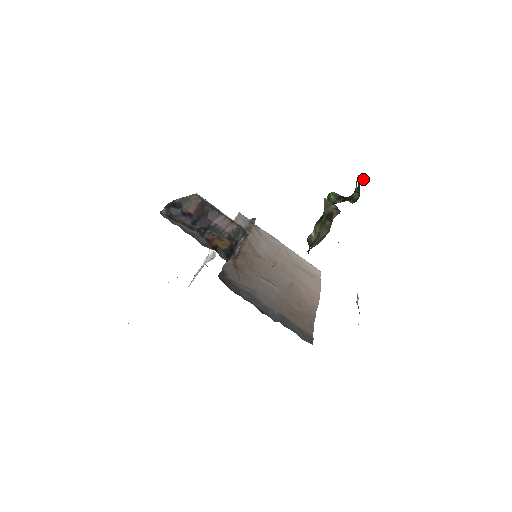
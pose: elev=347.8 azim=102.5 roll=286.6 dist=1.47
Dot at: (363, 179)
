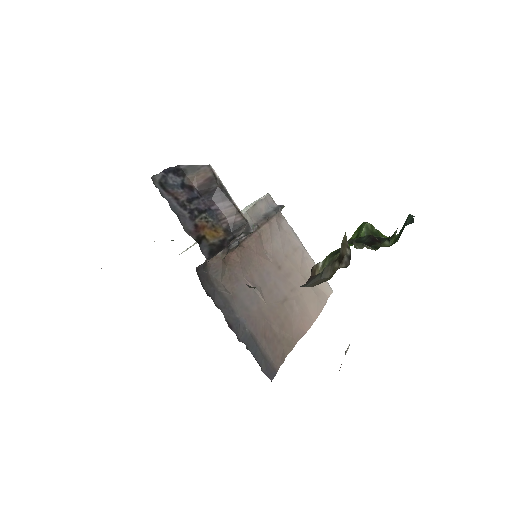
Dot at: (411, 223)
